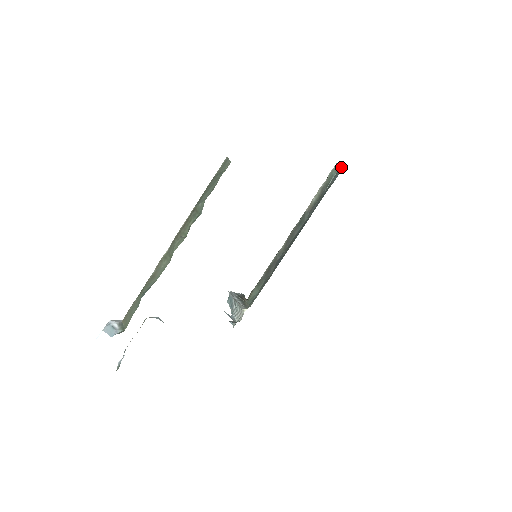
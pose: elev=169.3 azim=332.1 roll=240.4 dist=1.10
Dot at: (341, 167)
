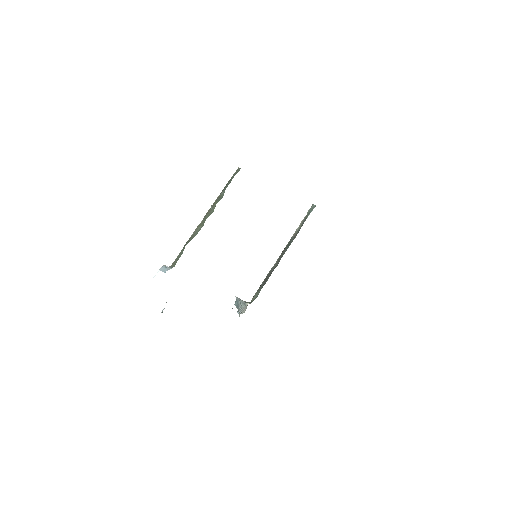
Dot at: occluded
